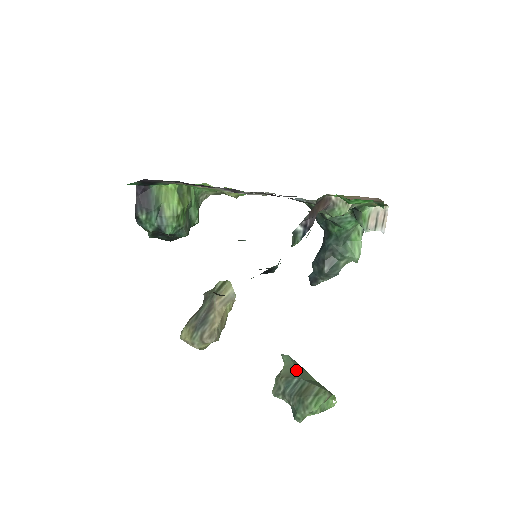
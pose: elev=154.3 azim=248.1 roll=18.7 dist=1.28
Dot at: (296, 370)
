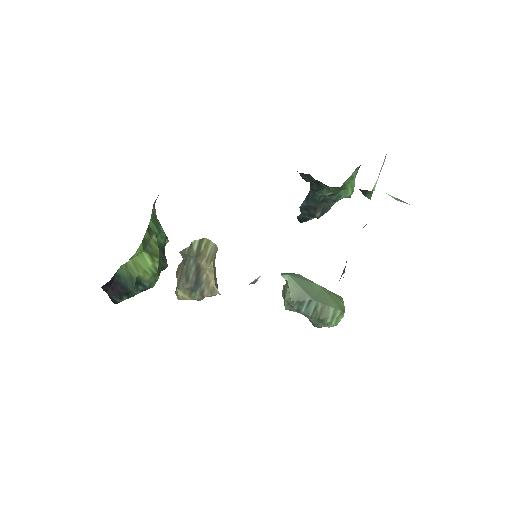
Dot at: (303, 291)
